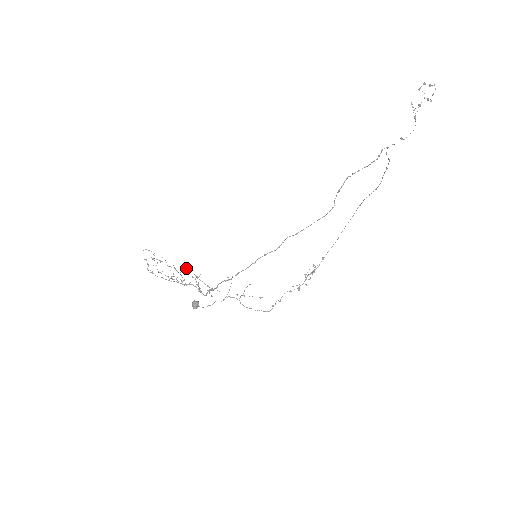
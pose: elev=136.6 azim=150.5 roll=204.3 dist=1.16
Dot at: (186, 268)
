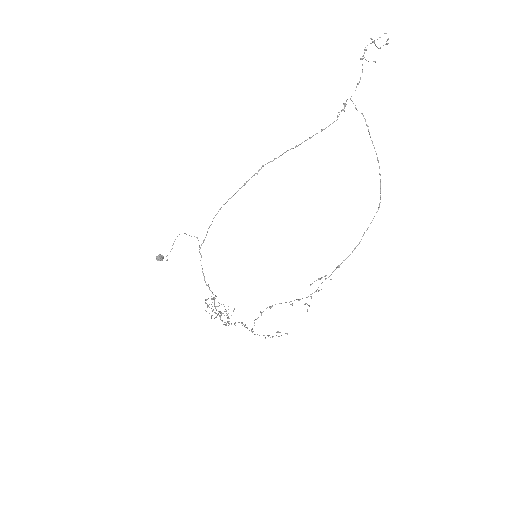
Dot at: (245, 324)
